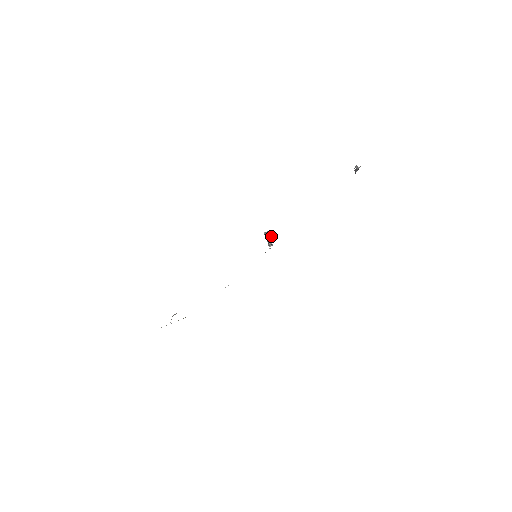
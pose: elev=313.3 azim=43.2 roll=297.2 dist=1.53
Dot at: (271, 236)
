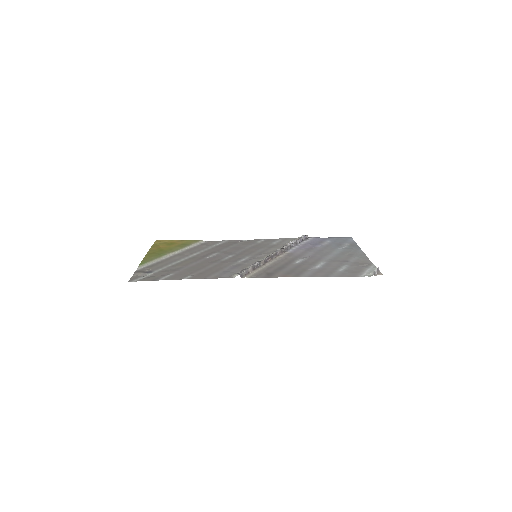
Dot at: (256, 268)
